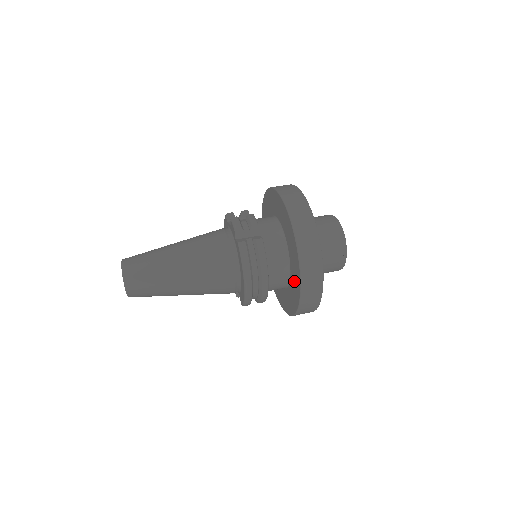
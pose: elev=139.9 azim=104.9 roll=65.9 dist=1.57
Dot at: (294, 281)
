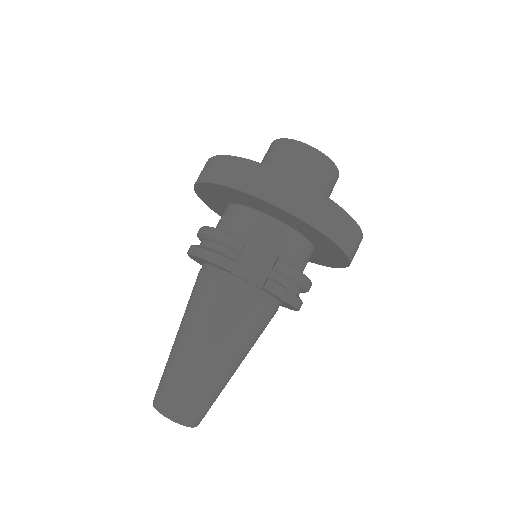
Dot at: (319, 259)
